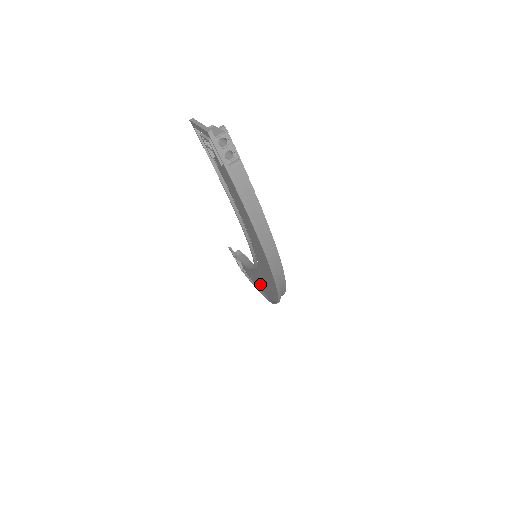
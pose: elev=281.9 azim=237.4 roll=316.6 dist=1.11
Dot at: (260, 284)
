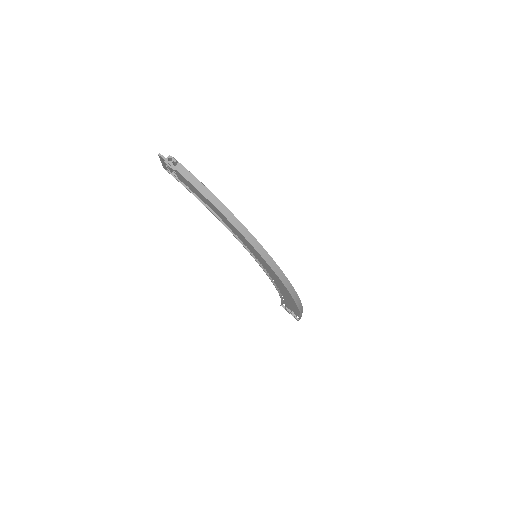
Dot at: (287, 295)
